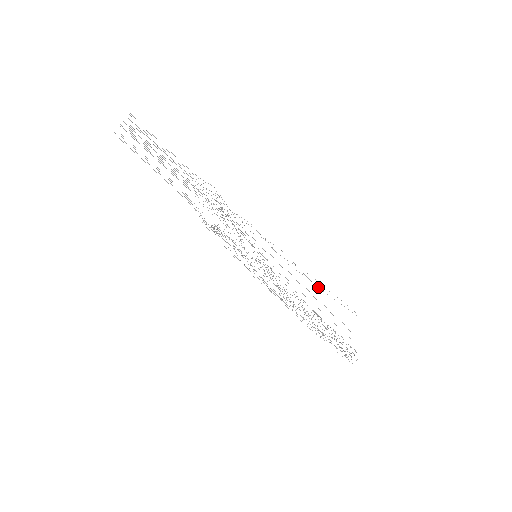
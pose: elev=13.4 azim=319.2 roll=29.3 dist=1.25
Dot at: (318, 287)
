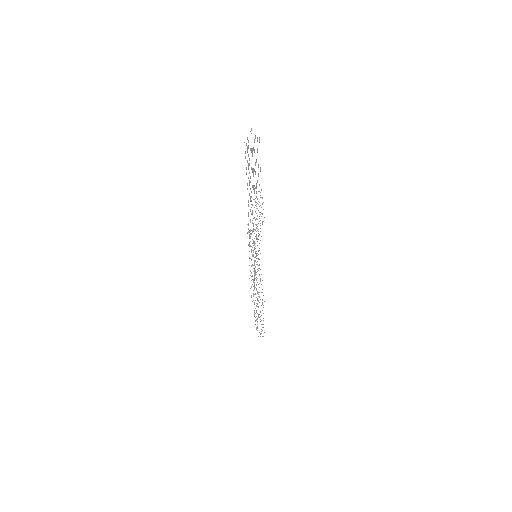
Dot at: (260, 281)
